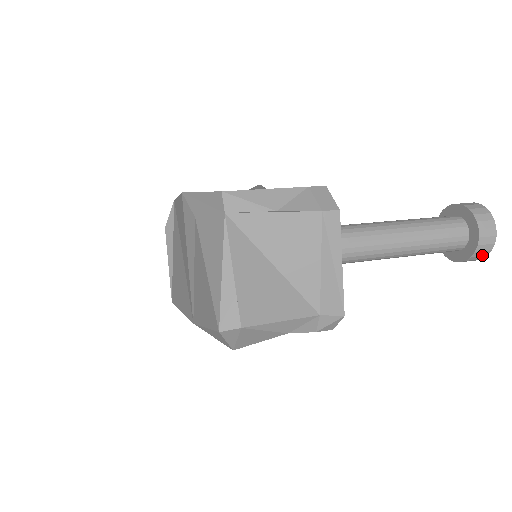
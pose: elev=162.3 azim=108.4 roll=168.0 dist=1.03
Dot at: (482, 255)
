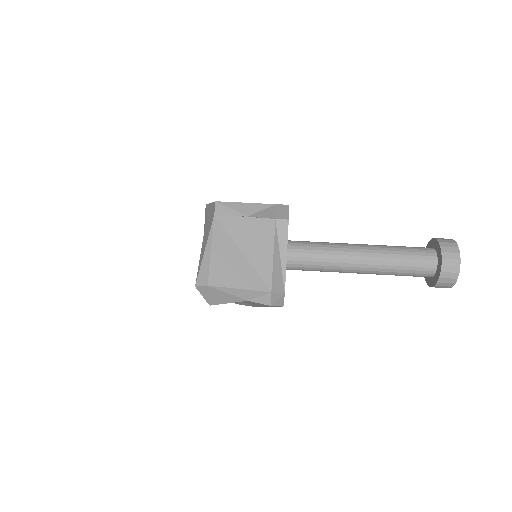
Dot at: (449, 282)
